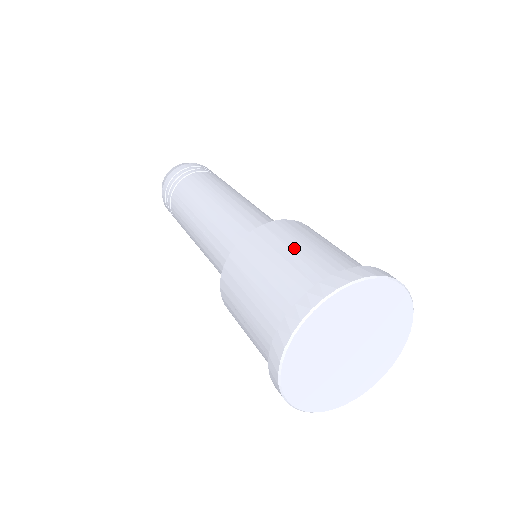
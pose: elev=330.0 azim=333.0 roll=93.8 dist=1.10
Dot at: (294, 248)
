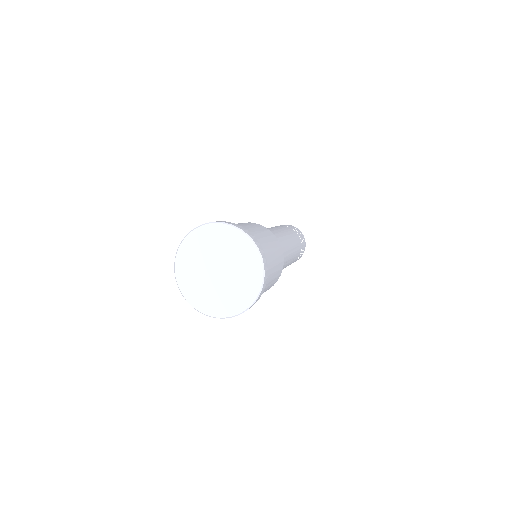
Dot at: (240, 224)
